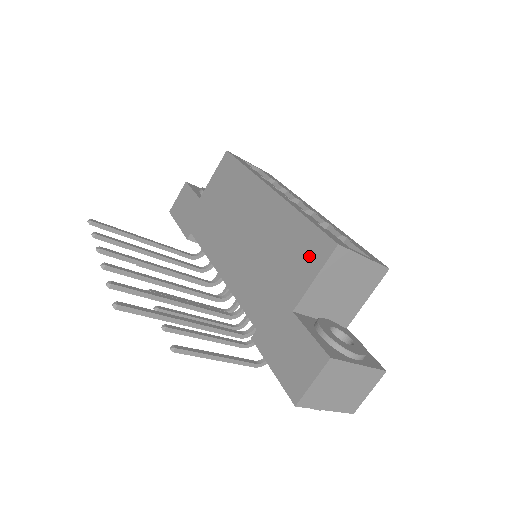
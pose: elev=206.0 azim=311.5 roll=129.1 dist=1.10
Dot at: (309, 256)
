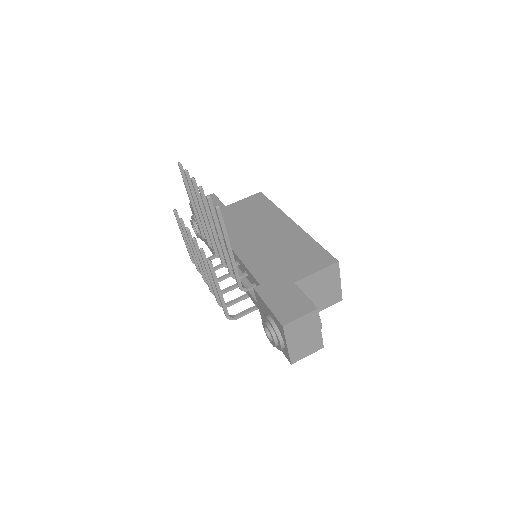
Dot at: (316, 261)
